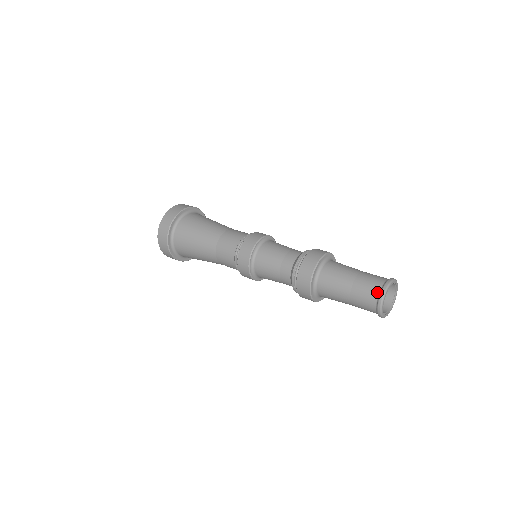
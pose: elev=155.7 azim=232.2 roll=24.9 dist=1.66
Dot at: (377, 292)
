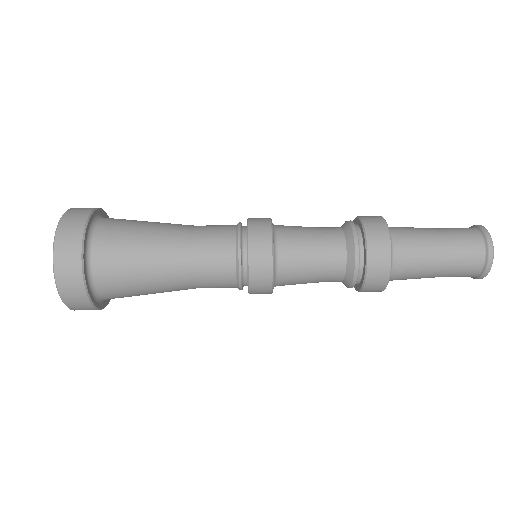
Dot at: (482, 250)
